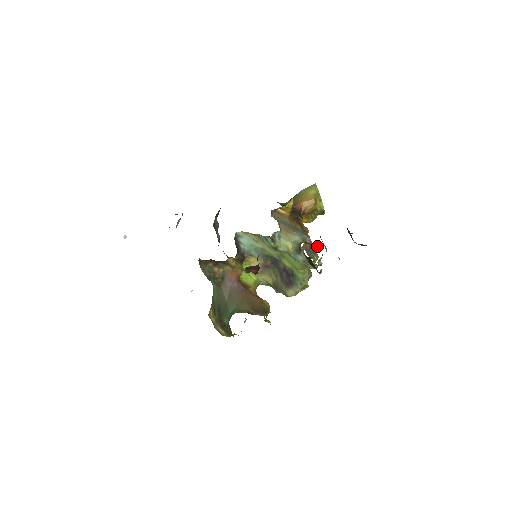
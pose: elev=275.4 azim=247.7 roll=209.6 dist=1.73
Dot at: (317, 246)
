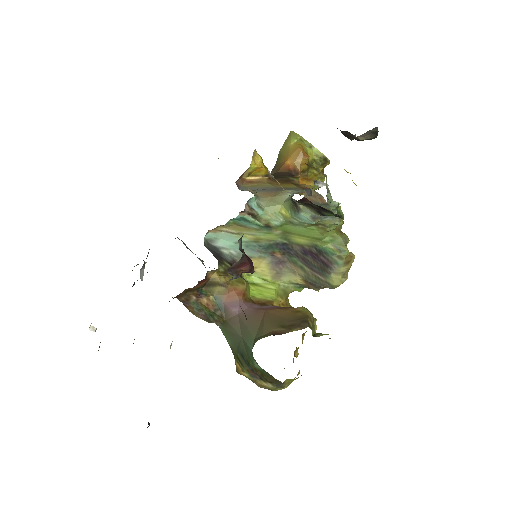
Dot at: (317, 185)
